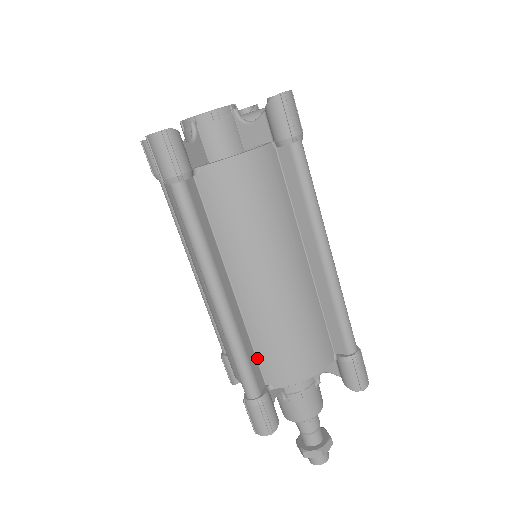
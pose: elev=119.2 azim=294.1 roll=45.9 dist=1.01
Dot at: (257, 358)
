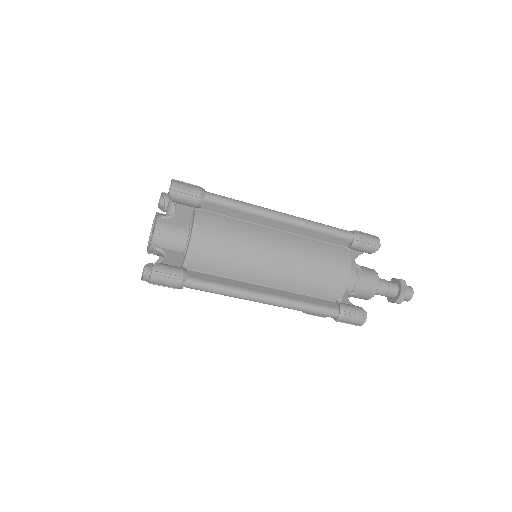
Dot at: (317, 297)
